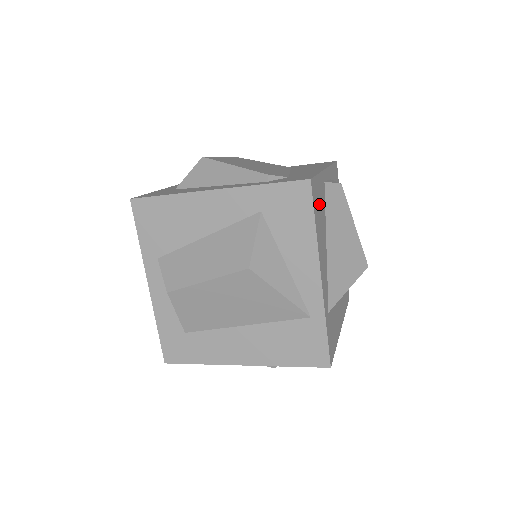
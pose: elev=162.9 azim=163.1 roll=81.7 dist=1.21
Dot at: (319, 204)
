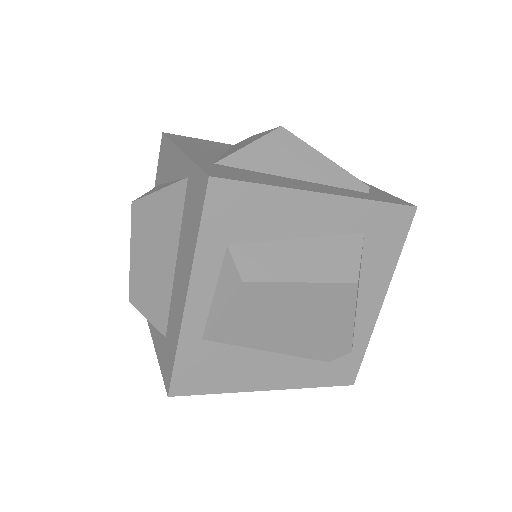
Dot at: (197, 142)
